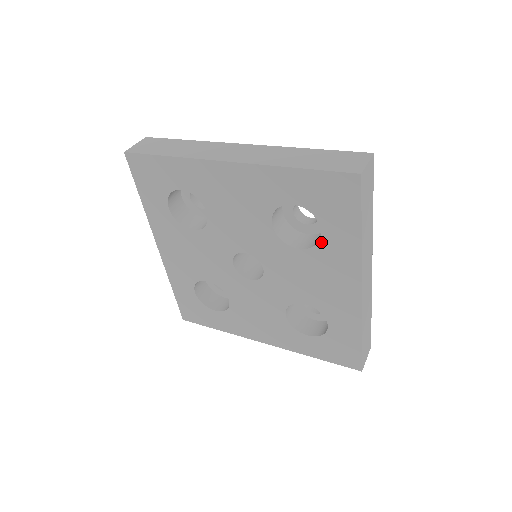
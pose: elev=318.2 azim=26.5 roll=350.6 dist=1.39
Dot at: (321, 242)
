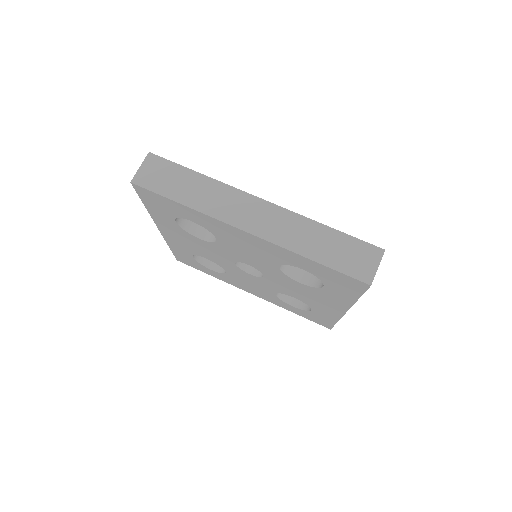
Dot at: (321, 289)
